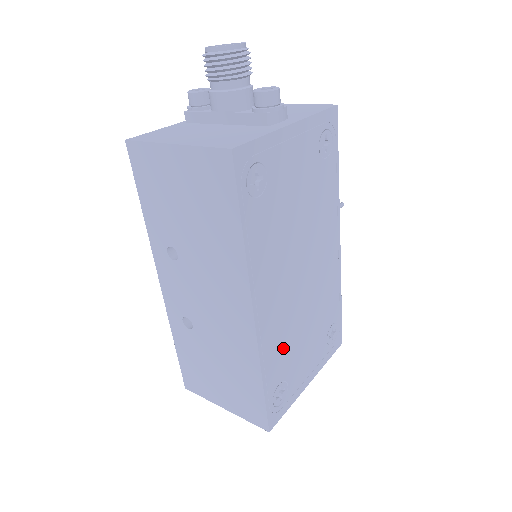
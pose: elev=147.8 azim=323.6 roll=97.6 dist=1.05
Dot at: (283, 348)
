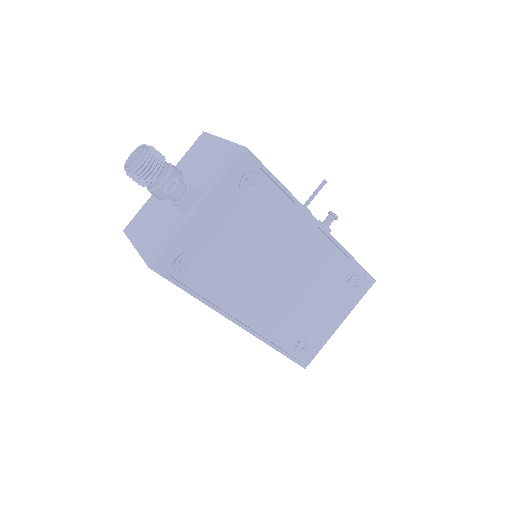
Dot at: (288, 324)
